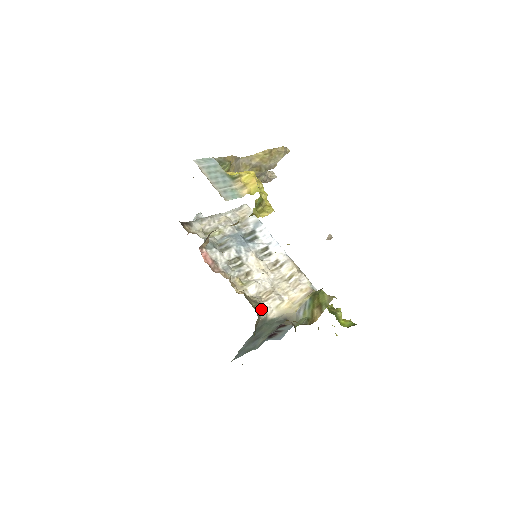
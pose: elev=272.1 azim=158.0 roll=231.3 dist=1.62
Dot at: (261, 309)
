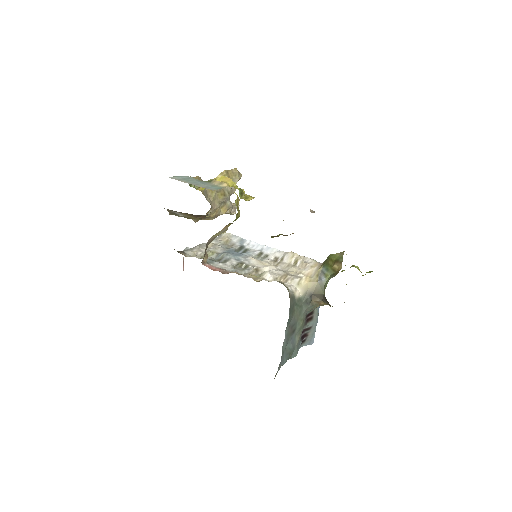
Dot at: (286, 287)
